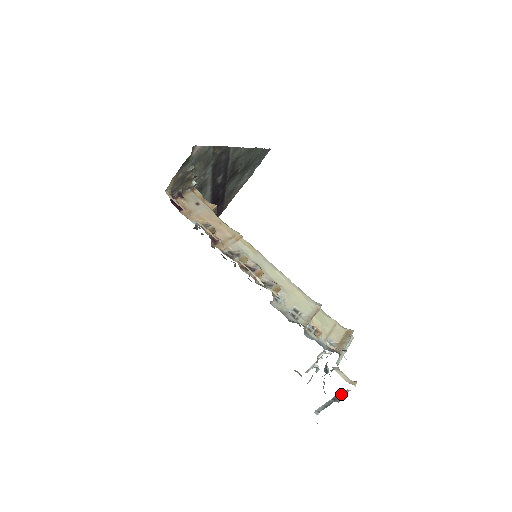
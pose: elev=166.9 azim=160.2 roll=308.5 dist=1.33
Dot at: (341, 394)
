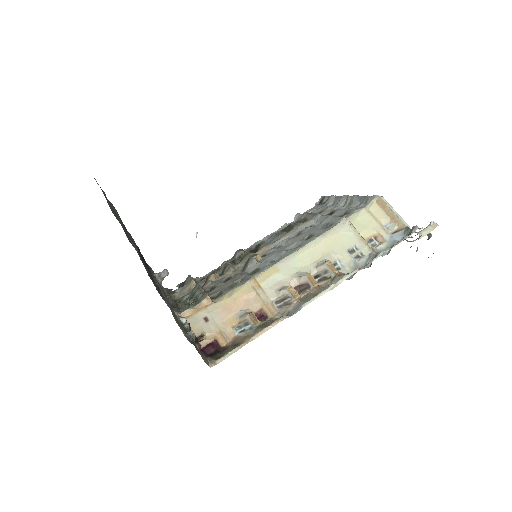
Dot at: (429, 234)
